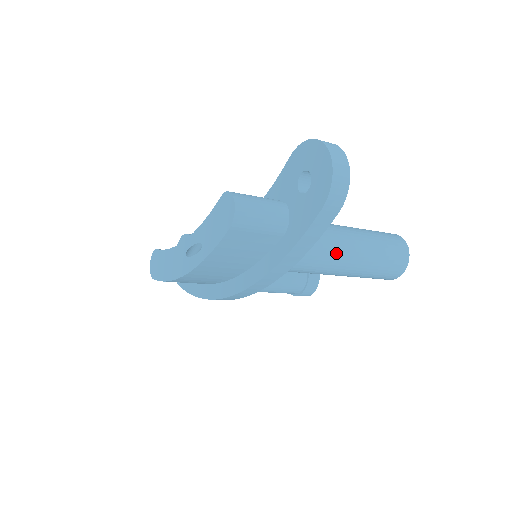
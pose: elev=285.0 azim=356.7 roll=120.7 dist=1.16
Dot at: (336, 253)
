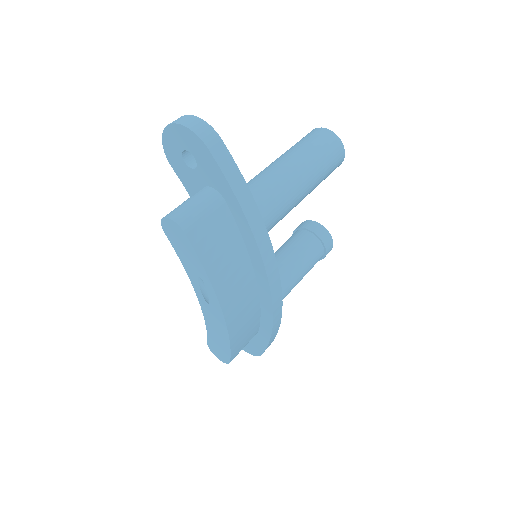
Dot at: (279, 178)
